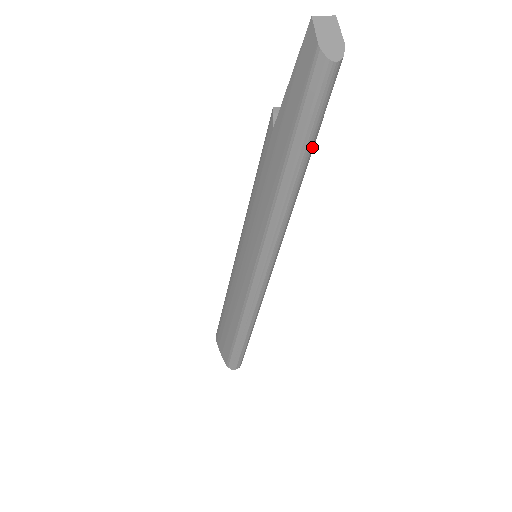
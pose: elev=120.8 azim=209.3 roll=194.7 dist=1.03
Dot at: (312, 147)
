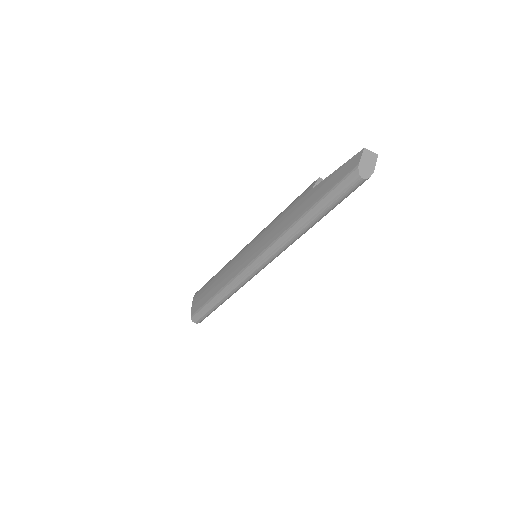
Dot at: (326, 214)
